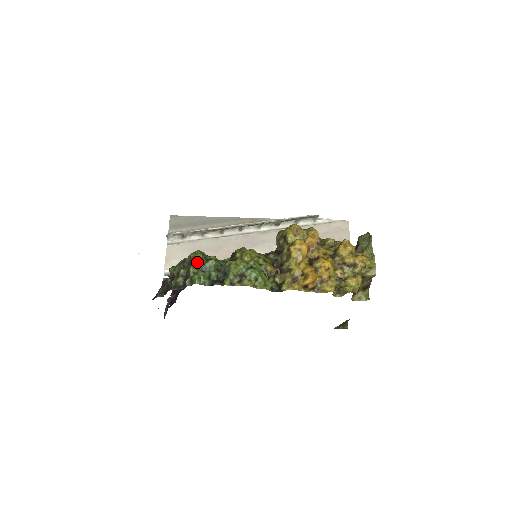
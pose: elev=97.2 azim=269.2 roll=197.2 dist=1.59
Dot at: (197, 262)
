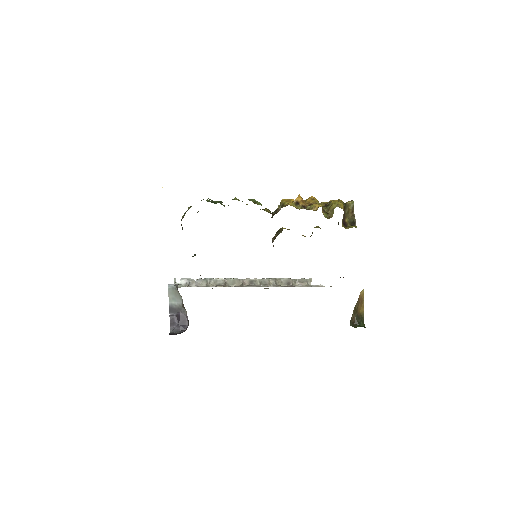
Dot at: (207, 200)
